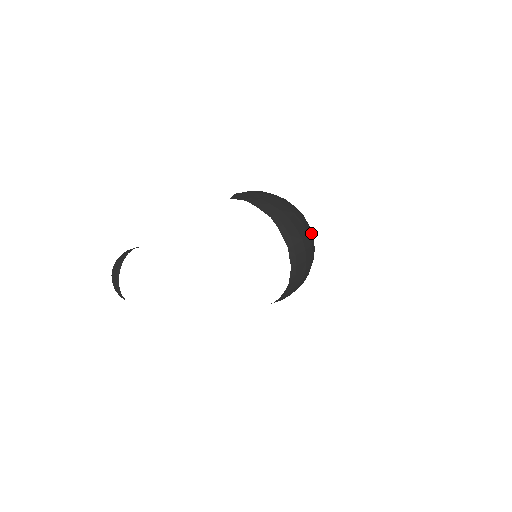
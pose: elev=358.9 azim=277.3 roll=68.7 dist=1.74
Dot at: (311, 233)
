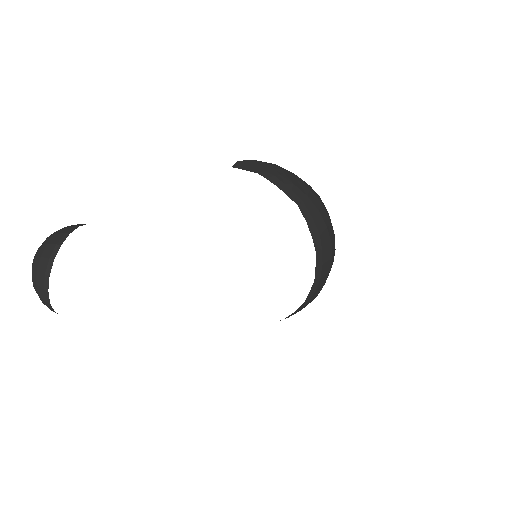
Dot at: occluded
